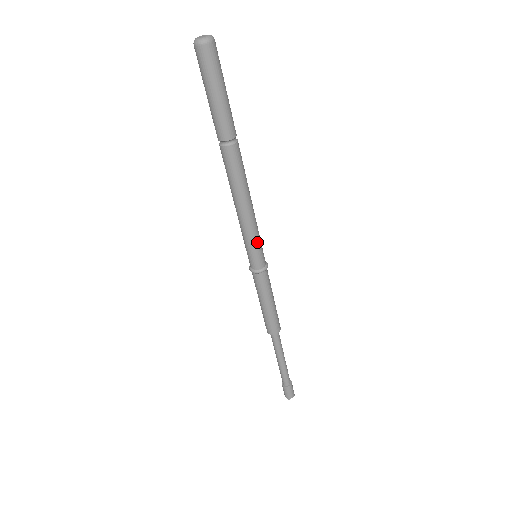
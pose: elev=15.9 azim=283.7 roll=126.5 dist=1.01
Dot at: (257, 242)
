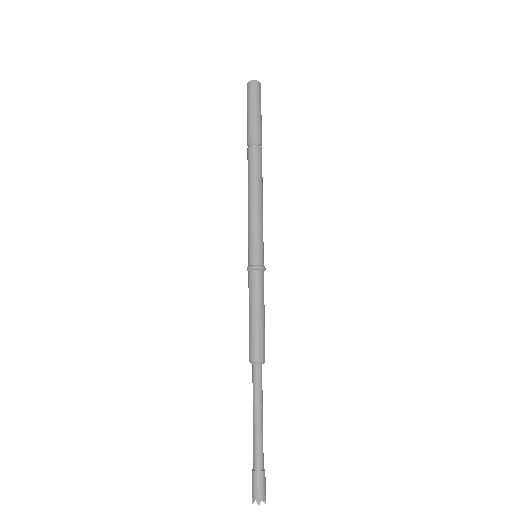
Dot at: (261, 236)
